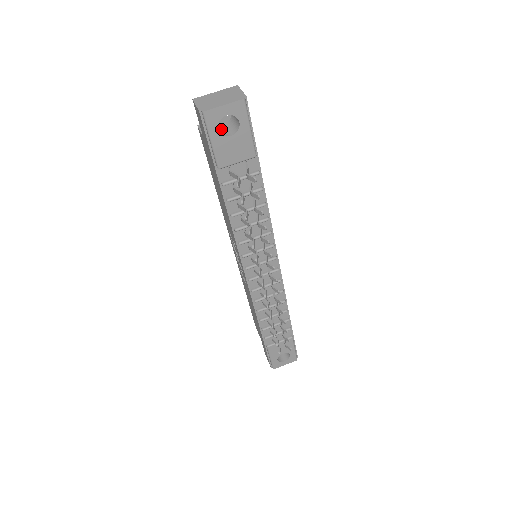
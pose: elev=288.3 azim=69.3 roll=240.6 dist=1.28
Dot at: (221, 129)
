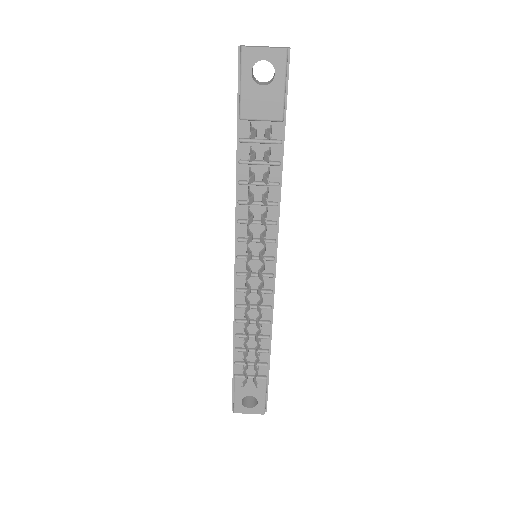
Dot at: (257, 81)
